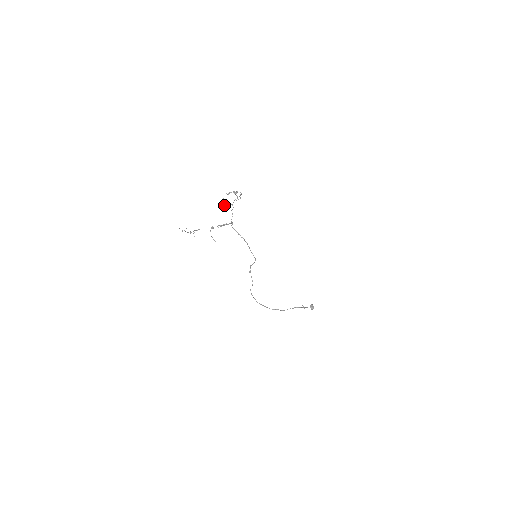
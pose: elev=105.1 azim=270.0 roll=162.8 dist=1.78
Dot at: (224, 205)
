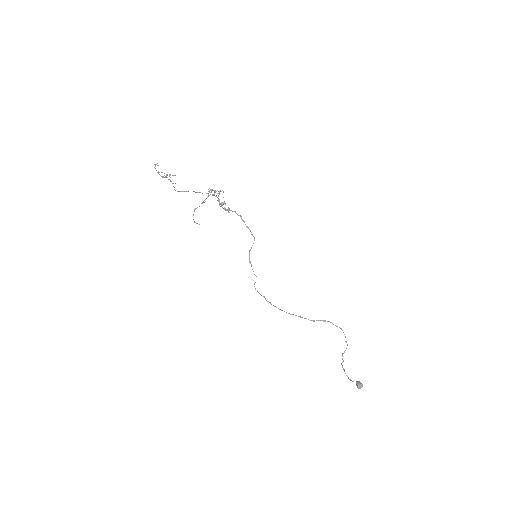
Dot at: occluded
